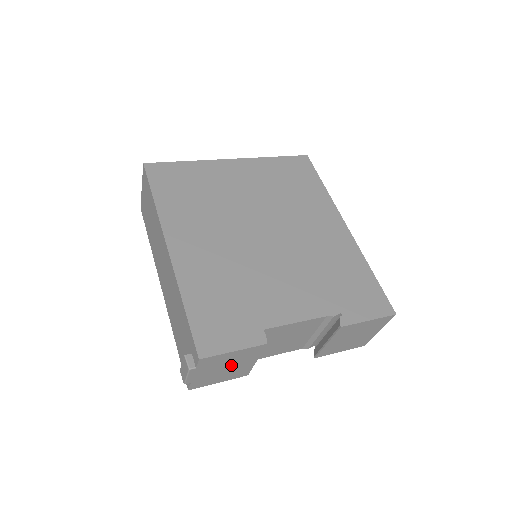
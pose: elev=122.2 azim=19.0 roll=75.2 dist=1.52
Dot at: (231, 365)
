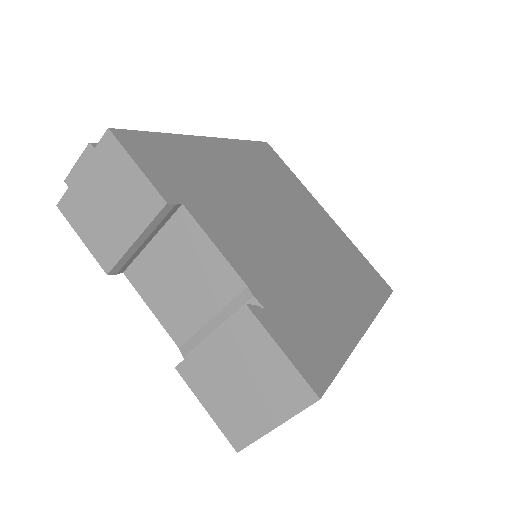
Dot at: (115, 206)
